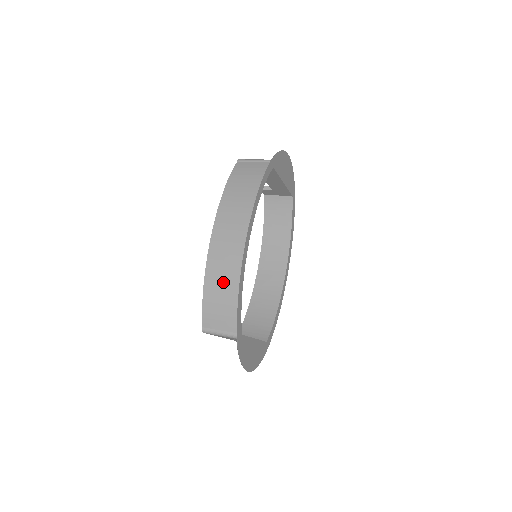
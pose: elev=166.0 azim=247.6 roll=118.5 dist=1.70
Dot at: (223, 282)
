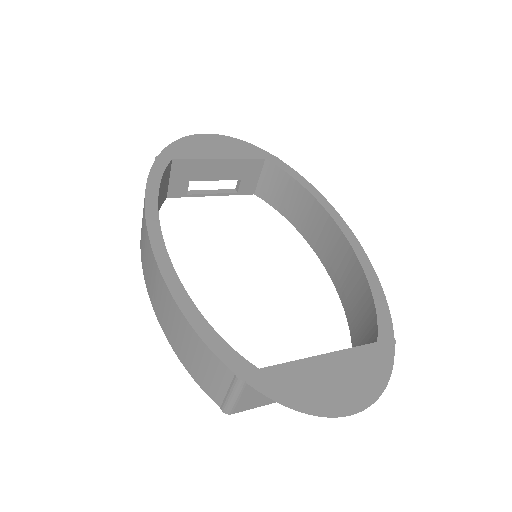
Dot at: (175, 326)
